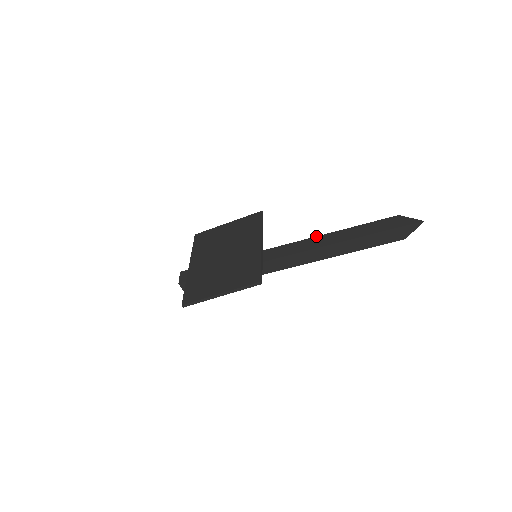
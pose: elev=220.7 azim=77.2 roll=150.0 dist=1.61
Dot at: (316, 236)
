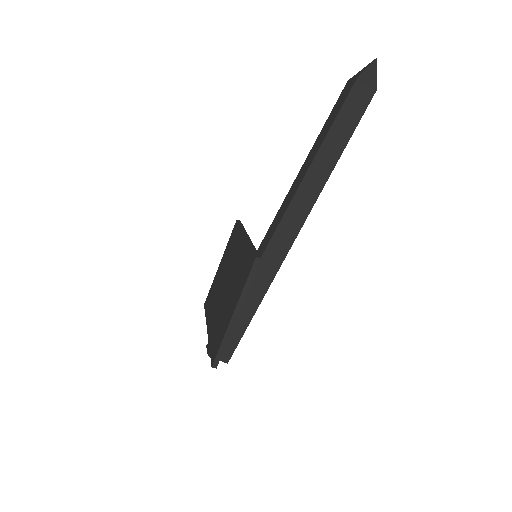
Dot at: occluded
